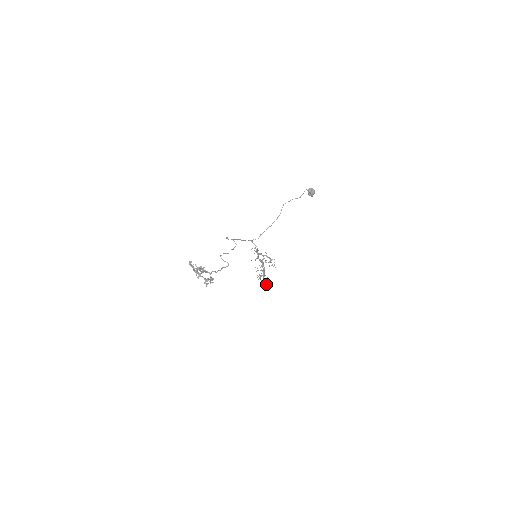
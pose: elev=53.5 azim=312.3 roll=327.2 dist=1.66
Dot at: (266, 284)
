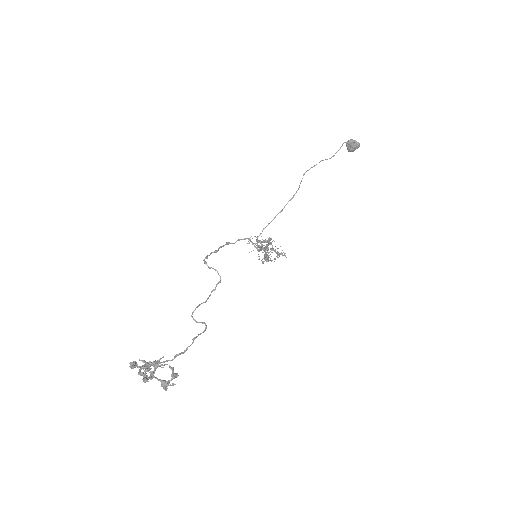
Dot at: (271, 260)
